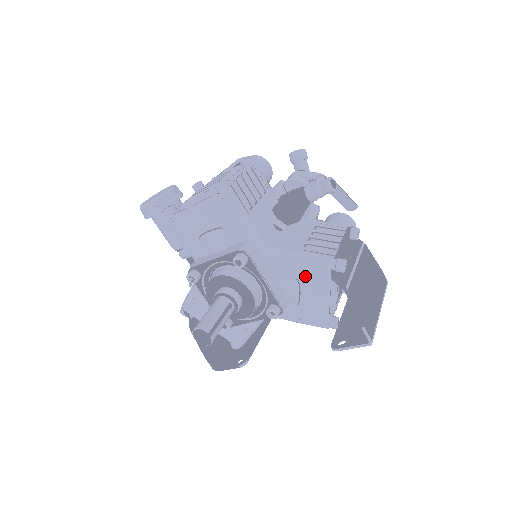
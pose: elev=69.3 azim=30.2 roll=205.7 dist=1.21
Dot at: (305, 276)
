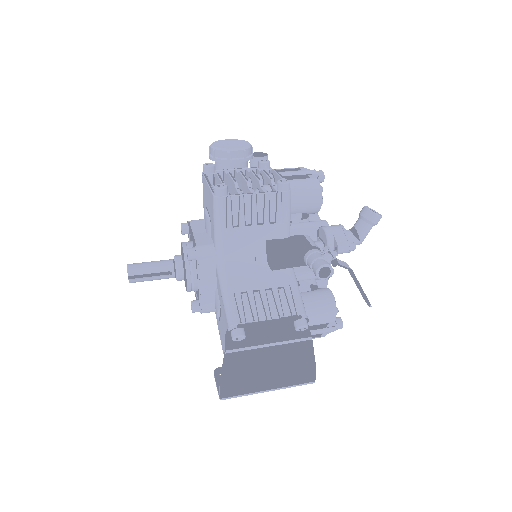
Dot at: (223, 311)
